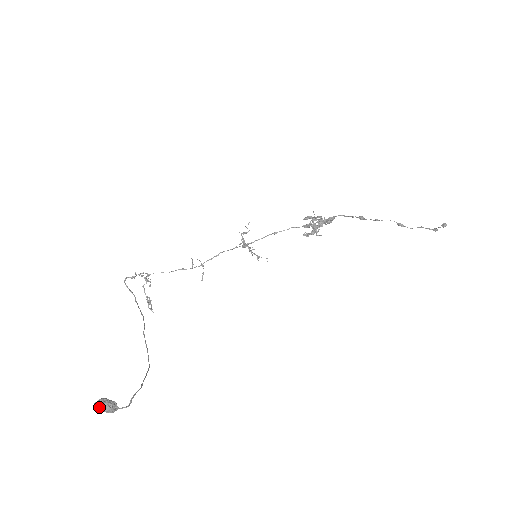
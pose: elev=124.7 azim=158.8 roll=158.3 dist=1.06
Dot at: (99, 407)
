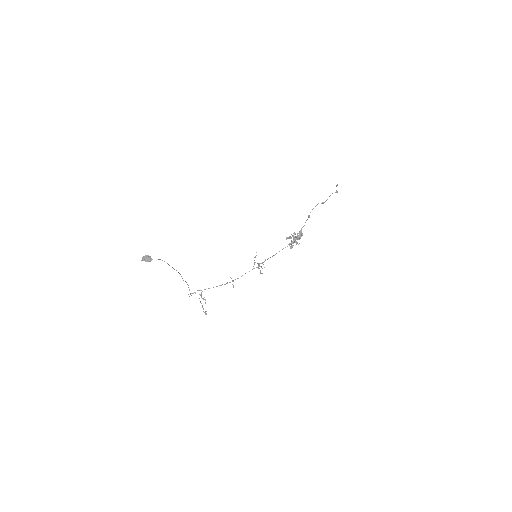
Dot at: (143, 257)
